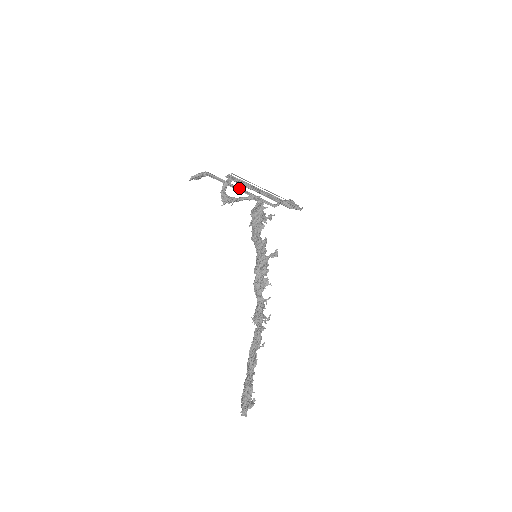
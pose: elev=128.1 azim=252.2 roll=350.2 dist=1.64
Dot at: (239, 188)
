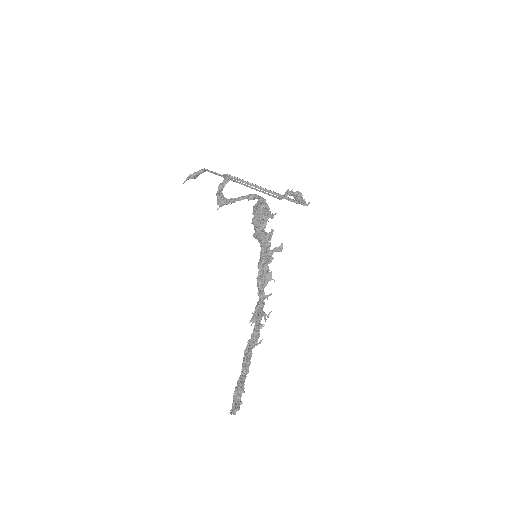
Dot at: (240, 183)
